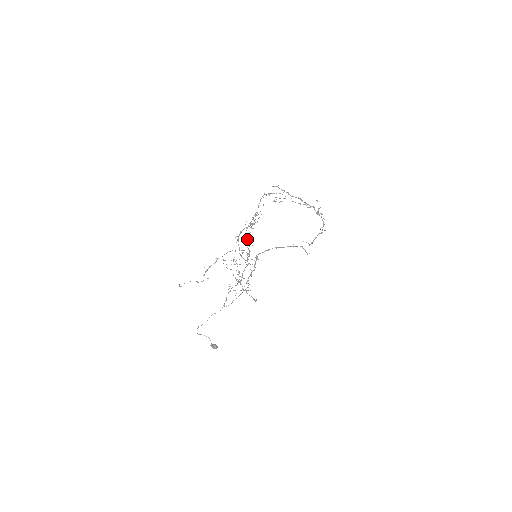
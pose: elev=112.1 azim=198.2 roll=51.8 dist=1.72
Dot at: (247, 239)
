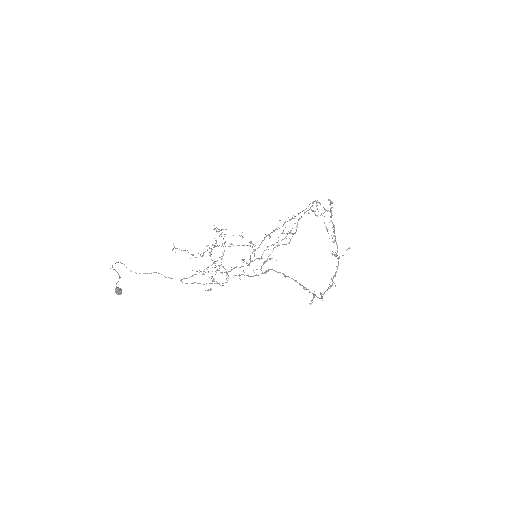
Dot at: occluded
